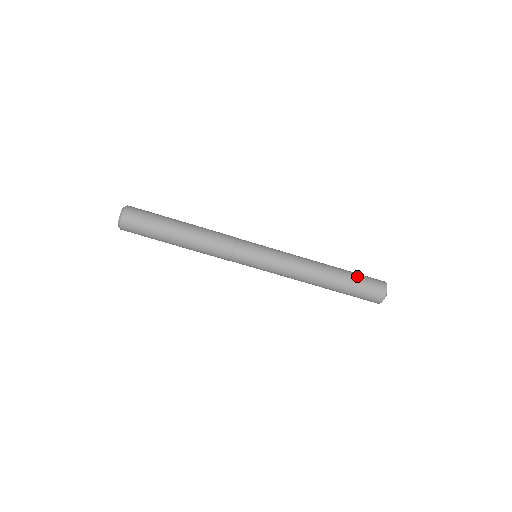
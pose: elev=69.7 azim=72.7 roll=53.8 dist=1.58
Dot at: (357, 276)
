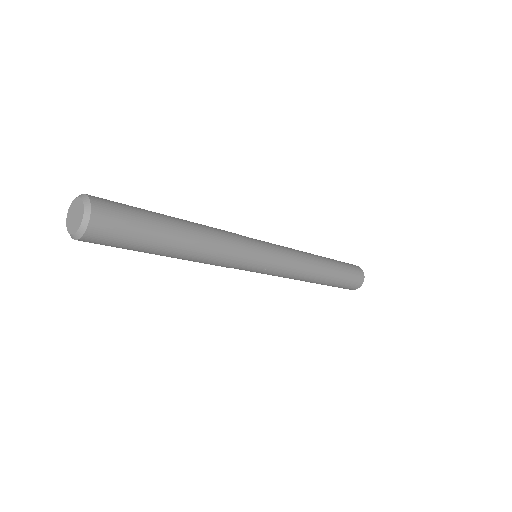
Dot at: (346, 270)
